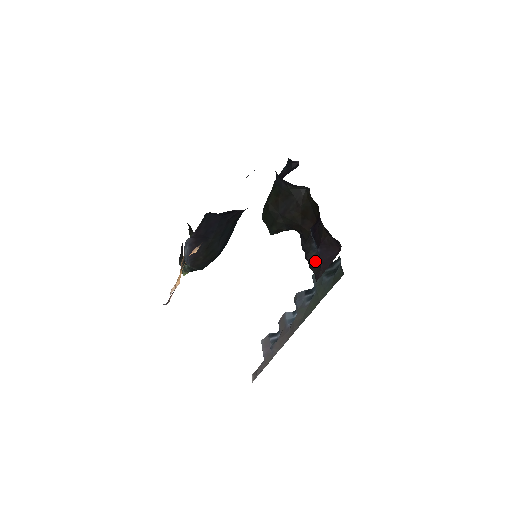
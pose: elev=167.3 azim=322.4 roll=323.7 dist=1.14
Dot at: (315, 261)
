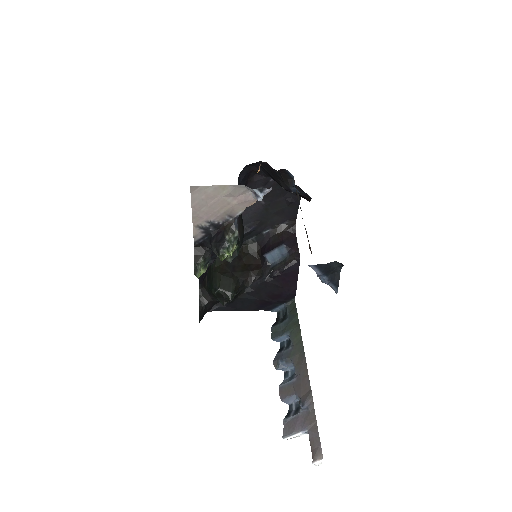
Dot at: (285, 261)
